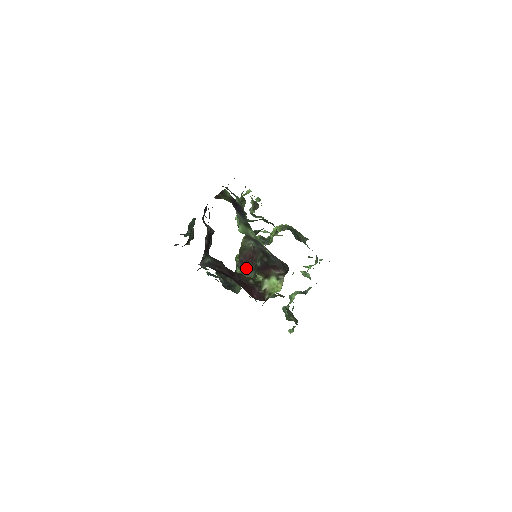
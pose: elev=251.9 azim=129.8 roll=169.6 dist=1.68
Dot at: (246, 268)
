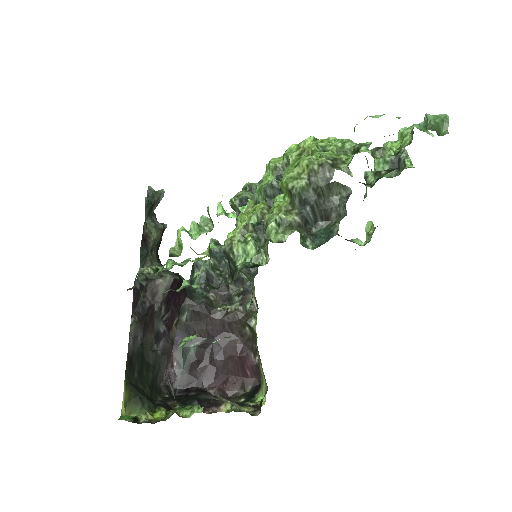
Dot at: occluded
